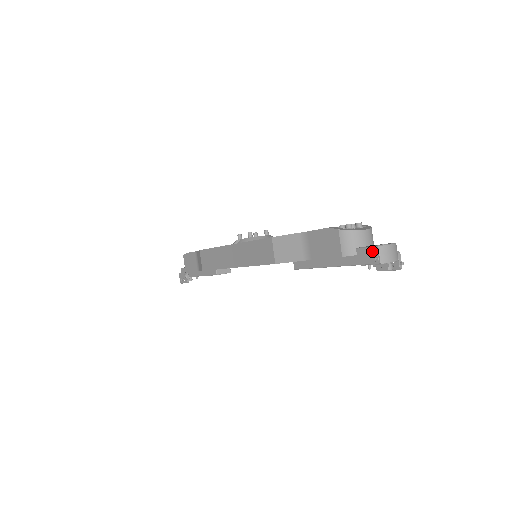
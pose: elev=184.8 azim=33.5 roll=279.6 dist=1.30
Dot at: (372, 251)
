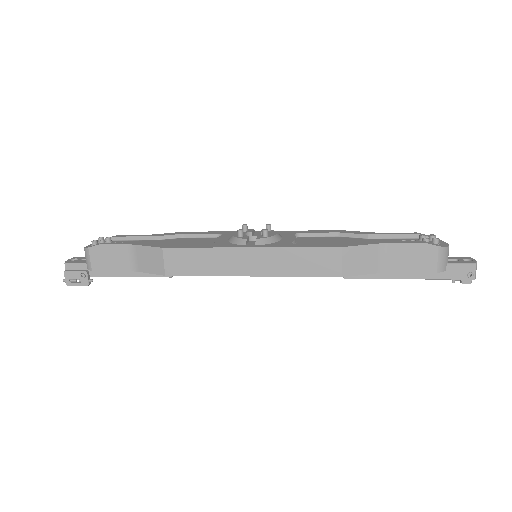
Dot at: (467, 268)
